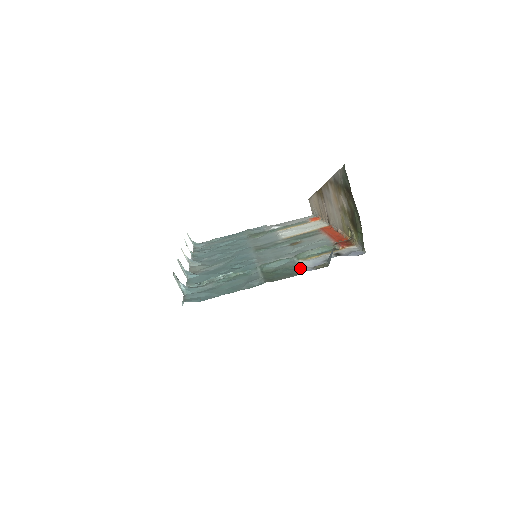
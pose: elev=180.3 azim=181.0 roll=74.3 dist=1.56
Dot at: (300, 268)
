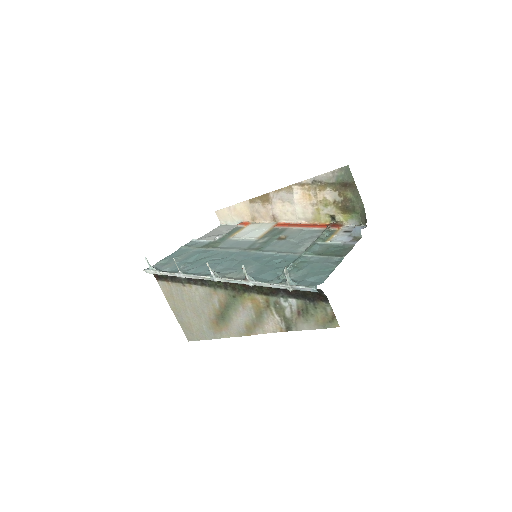
Dot at: (344, 244)
